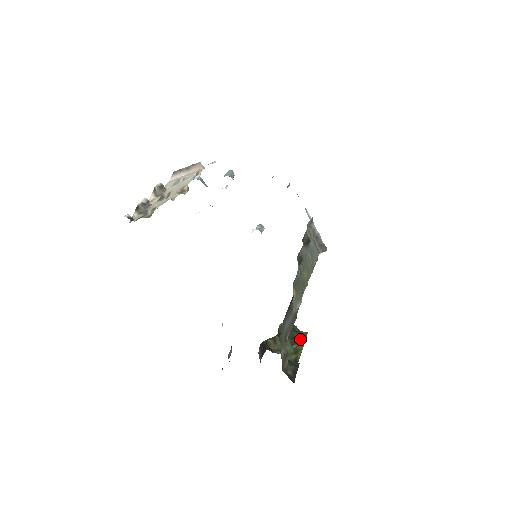
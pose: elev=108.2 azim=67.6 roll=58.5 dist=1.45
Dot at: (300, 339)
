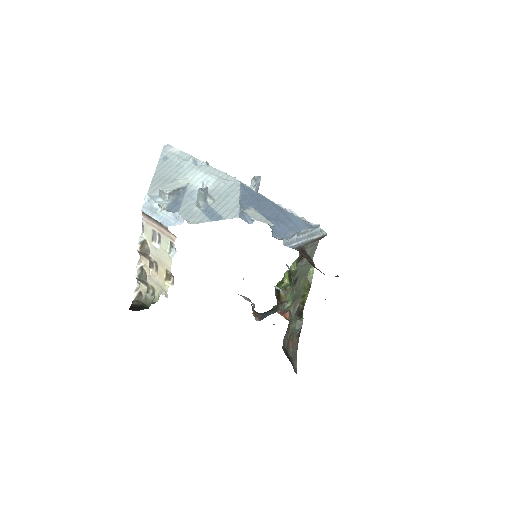
Dot at: (307, 284)
